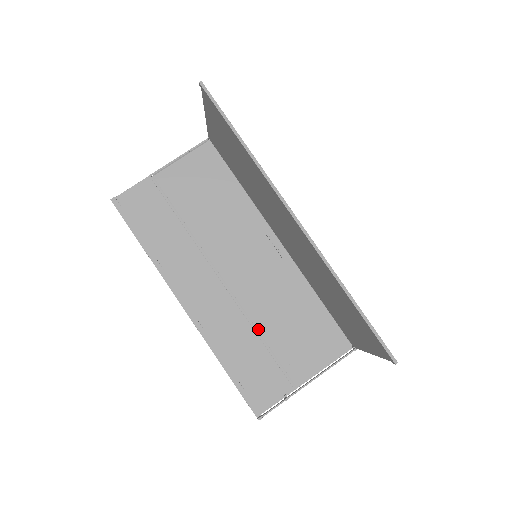
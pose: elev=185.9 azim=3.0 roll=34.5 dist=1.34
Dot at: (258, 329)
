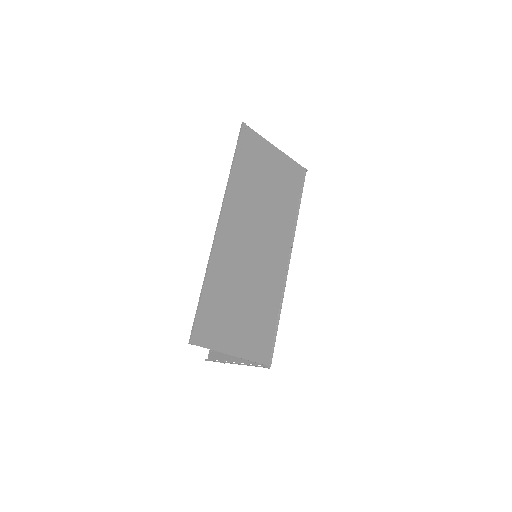
Dot at: occluded
